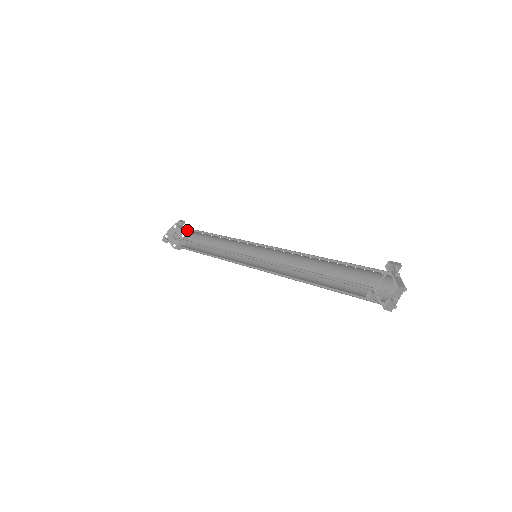
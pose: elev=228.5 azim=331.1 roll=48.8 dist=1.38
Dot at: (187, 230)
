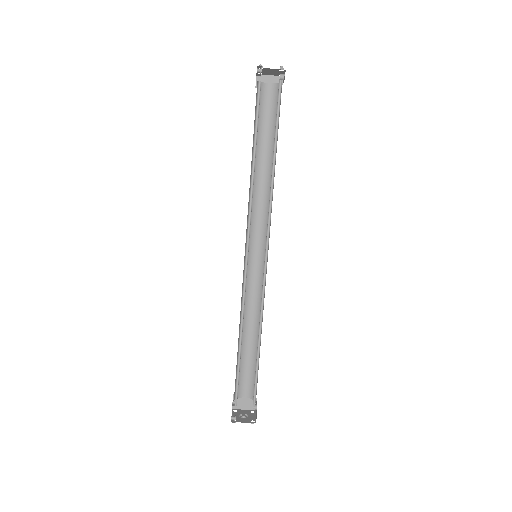
Dot at: (241, 391)
